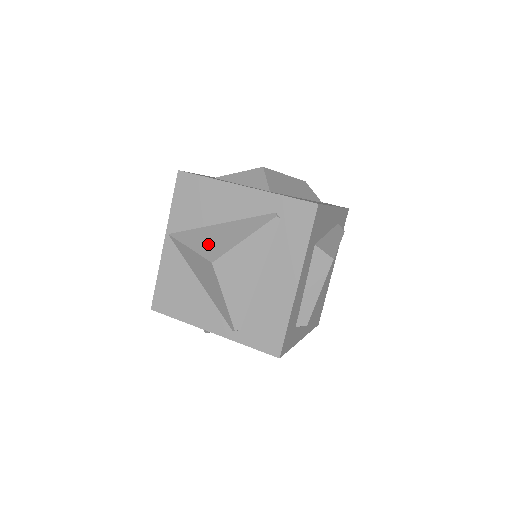
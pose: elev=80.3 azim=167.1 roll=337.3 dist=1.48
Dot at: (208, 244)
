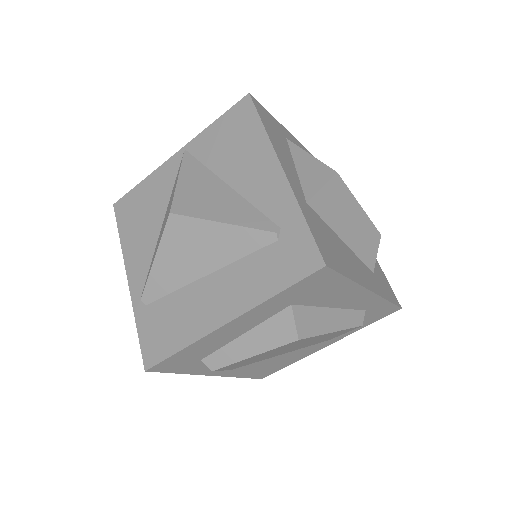
Dot at: (193, 192)
